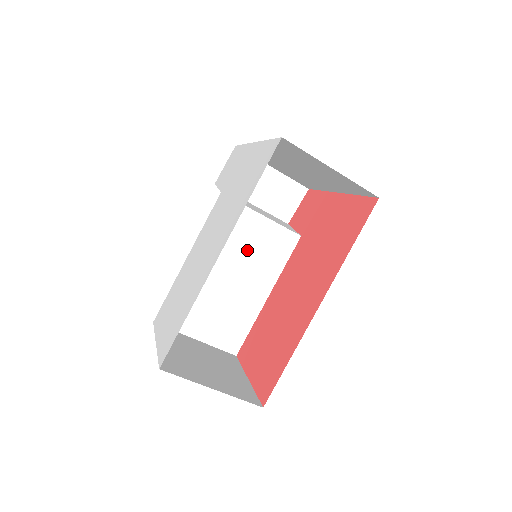
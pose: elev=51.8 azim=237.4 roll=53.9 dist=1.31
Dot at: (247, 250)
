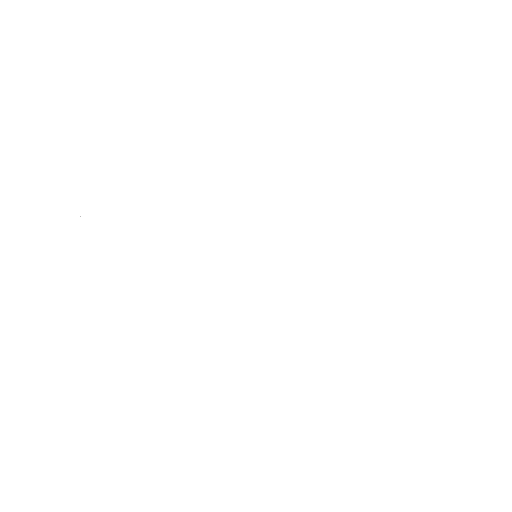
Dot at: occluded
